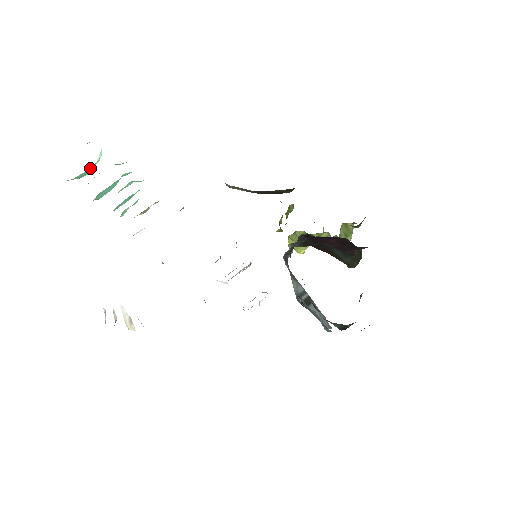
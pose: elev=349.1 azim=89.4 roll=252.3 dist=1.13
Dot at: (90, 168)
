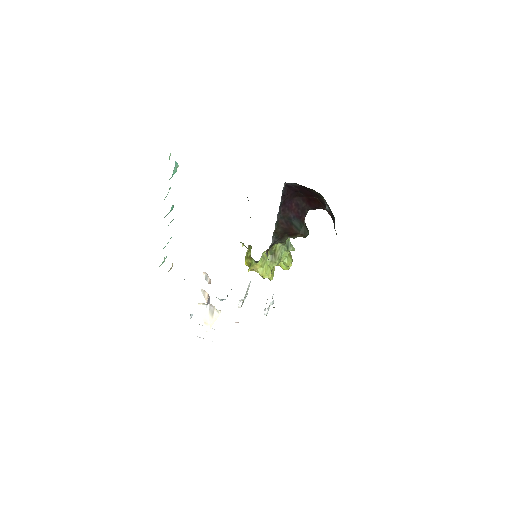
Dot at: occluded
